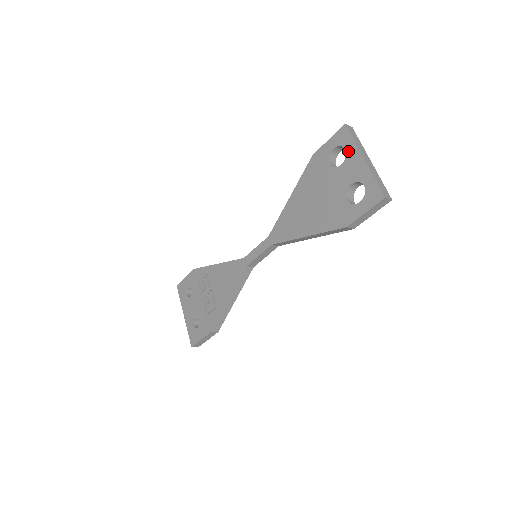
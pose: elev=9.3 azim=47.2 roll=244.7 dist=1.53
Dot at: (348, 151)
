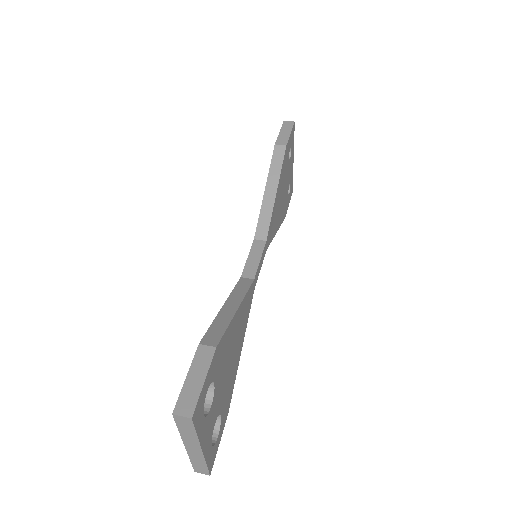
Dot at: occluded
